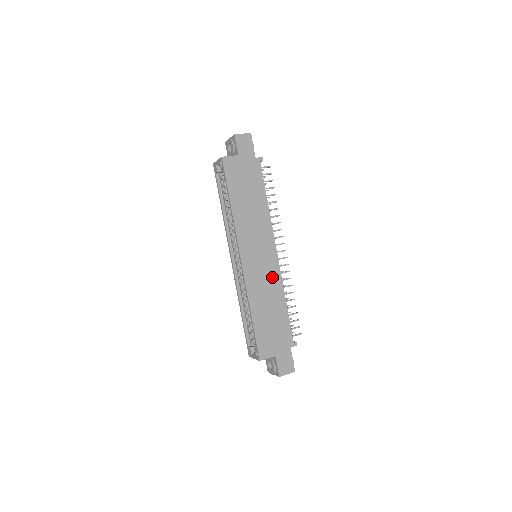
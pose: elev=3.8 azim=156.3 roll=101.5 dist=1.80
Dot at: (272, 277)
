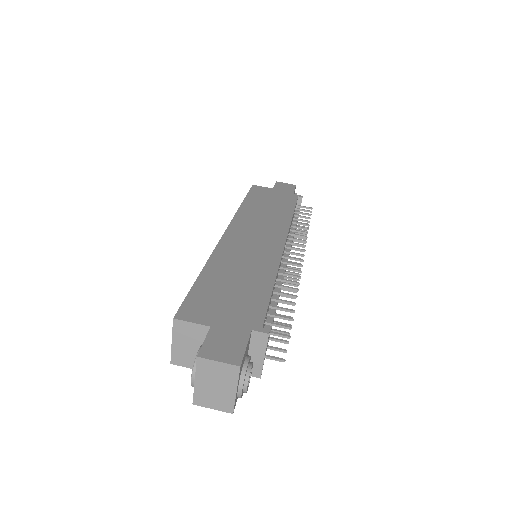
Dot at: (264, 256)
